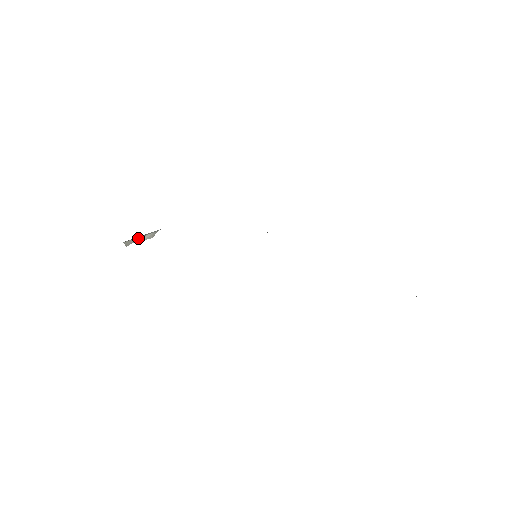
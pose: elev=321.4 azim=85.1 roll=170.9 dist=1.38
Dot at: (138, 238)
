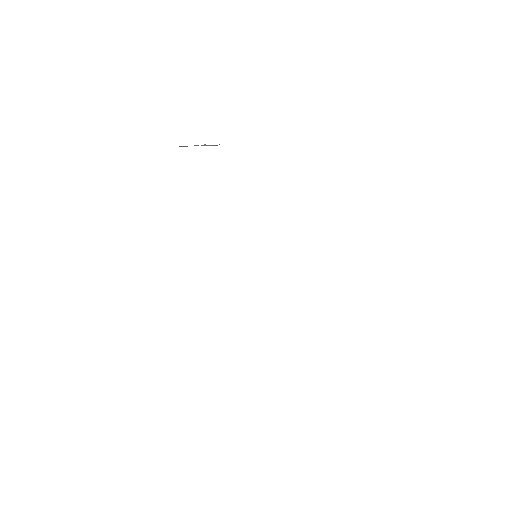
Dot at: (196, 145)
